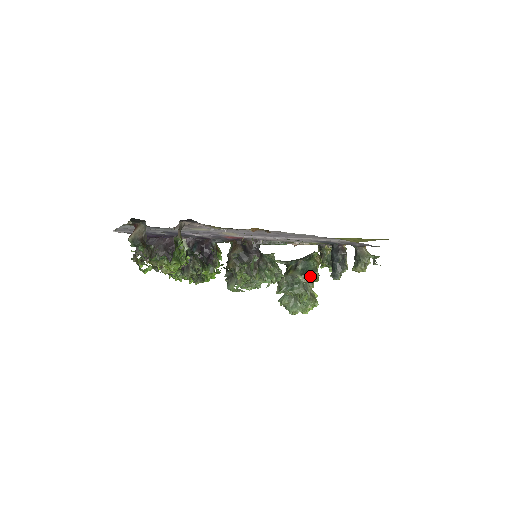
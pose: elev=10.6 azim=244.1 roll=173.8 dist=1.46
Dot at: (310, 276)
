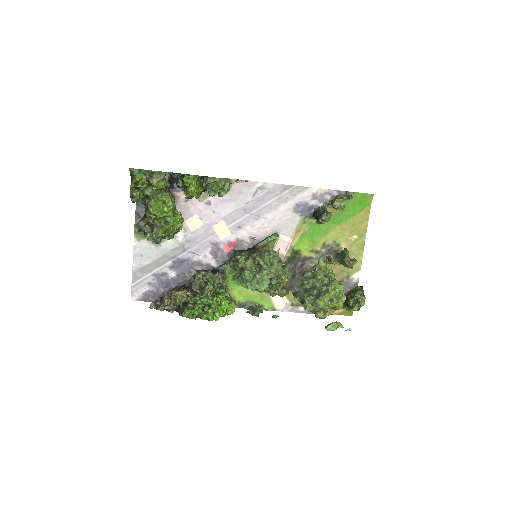
Dot at: (318, 263)
